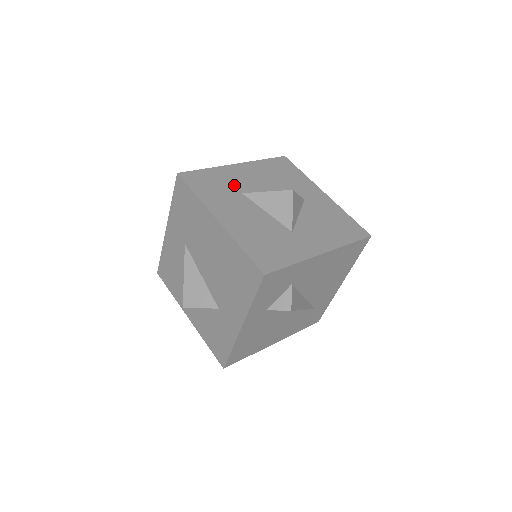
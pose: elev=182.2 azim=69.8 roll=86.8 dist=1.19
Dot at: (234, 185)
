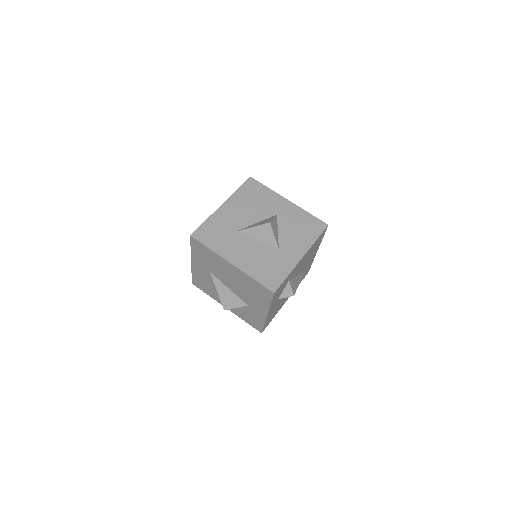
Dot at: (229, 226)
